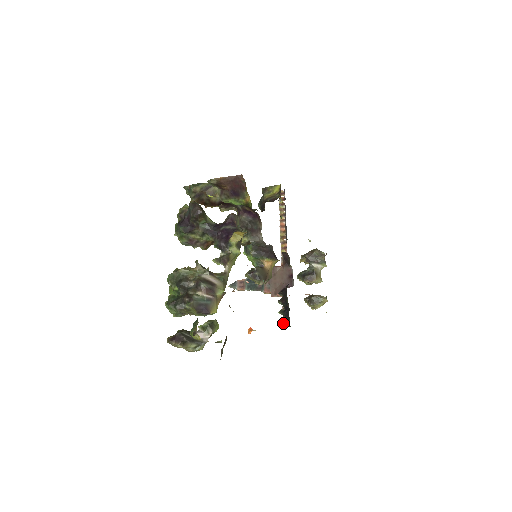
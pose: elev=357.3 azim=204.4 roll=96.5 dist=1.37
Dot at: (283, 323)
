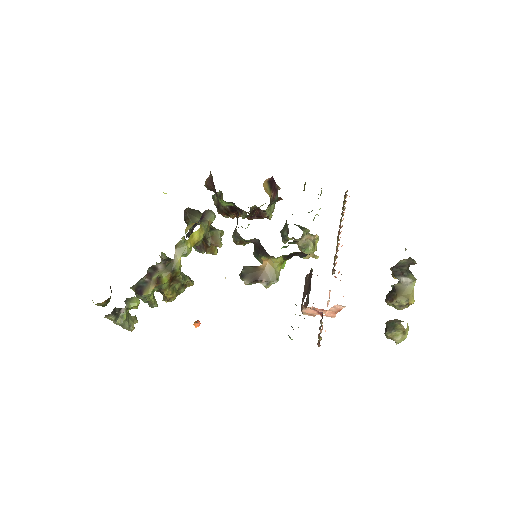
Dot at: (291, 339)
